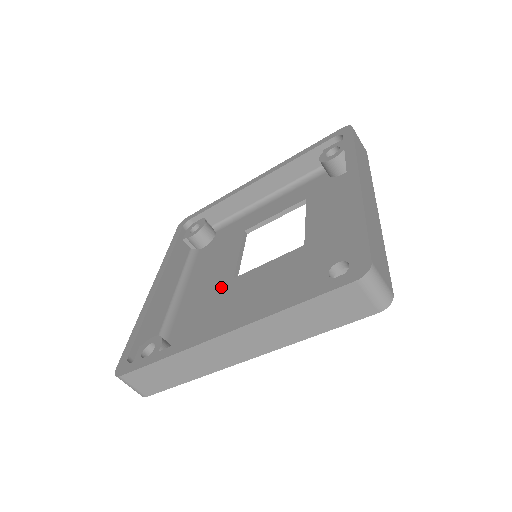
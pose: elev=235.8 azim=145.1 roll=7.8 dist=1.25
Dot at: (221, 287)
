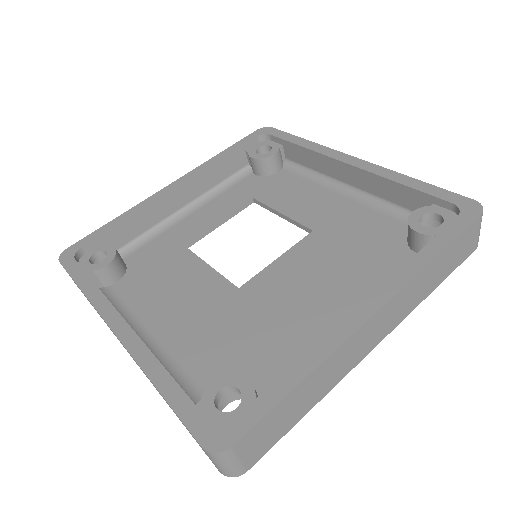
Dot at: (229, 302)
